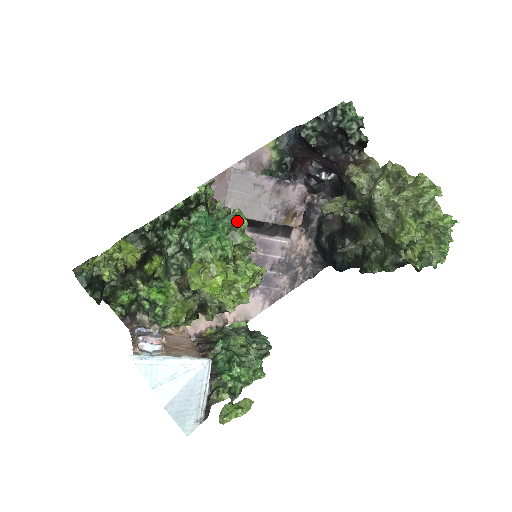
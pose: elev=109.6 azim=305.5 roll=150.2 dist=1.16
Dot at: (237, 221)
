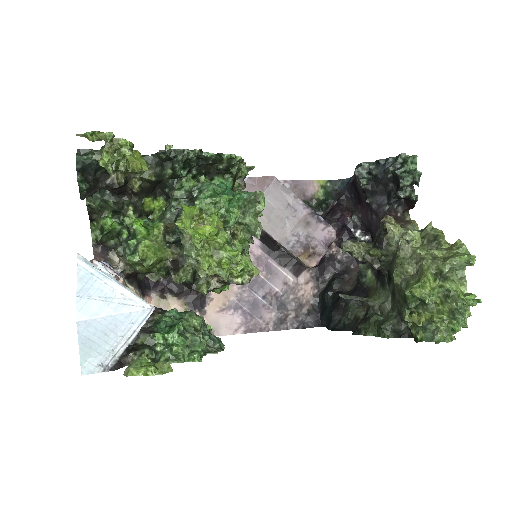
Dot at: (255, 197)
